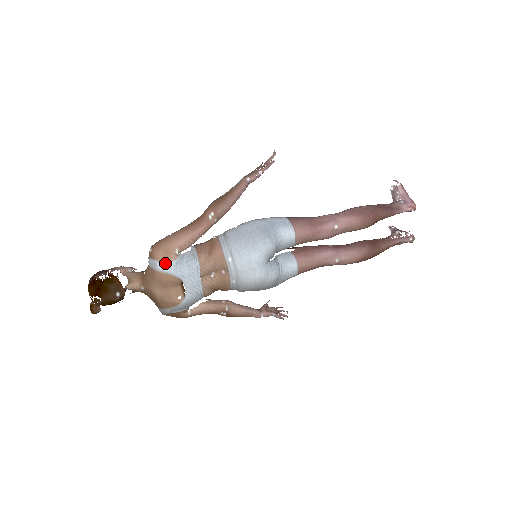
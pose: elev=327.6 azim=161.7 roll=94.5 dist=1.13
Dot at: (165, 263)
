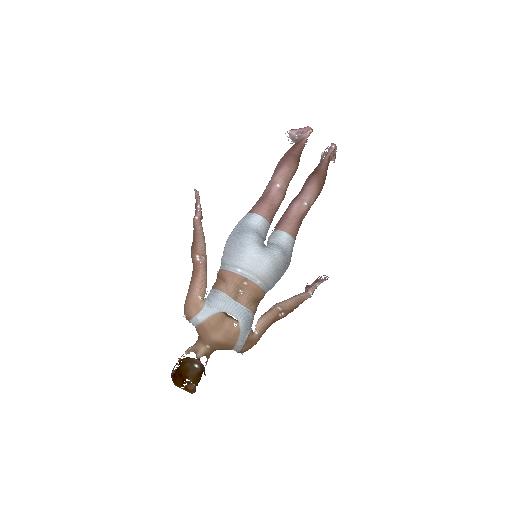
Dot at: (201, 312)
